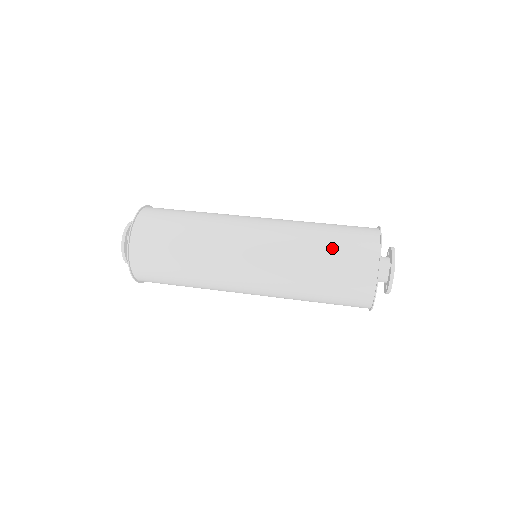
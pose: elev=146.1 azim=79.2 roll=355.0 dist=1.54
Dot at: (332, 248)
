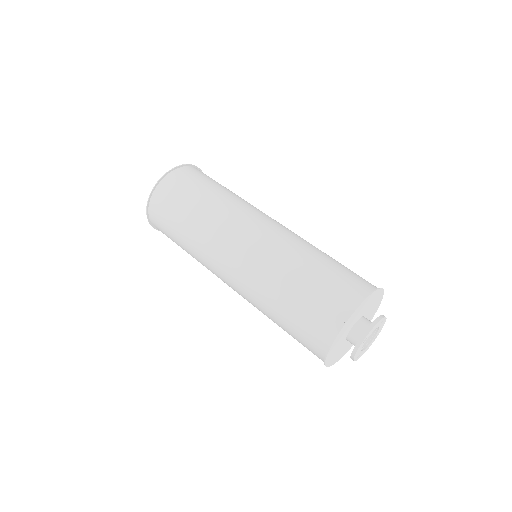
Dot at: (302, 294)
